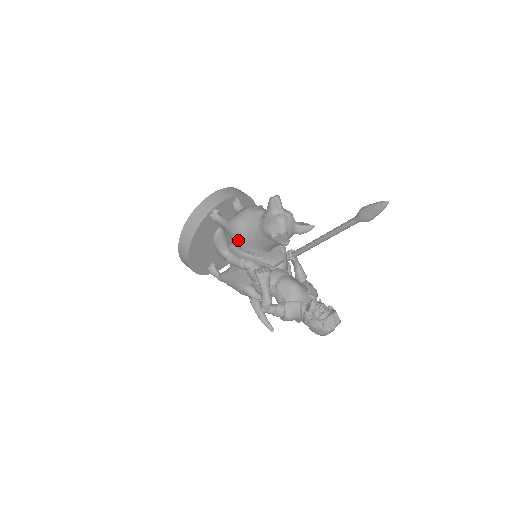
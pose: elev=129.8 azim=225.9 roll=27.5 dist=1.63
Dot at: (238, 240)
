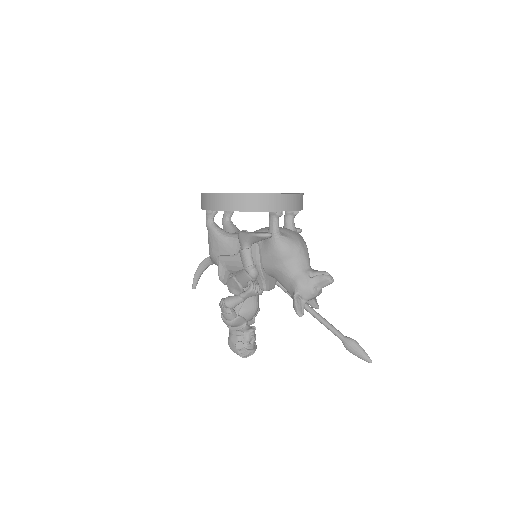
Dot at: (270, 254)
